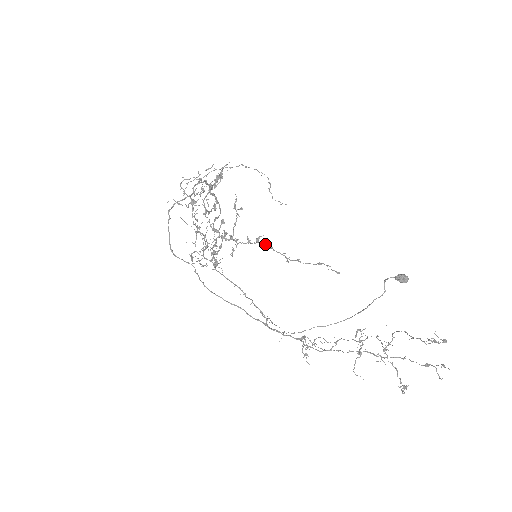
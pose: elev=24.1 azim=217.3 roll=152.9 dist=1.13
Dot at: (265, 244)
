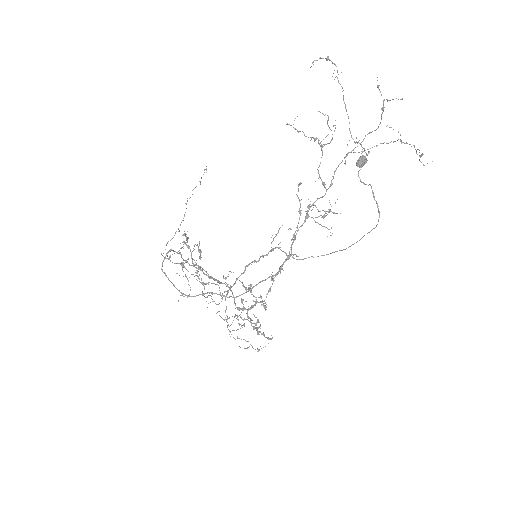
Dot at: occluded
